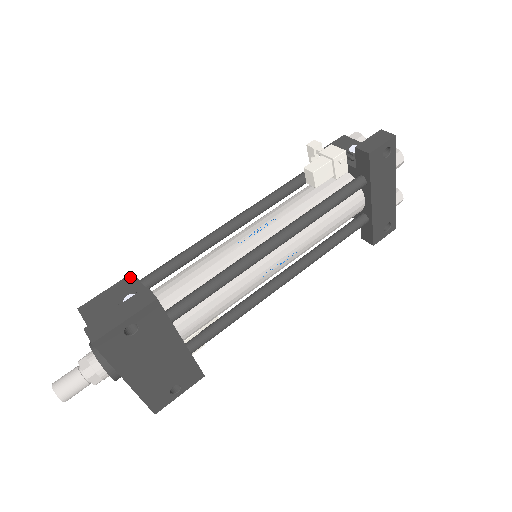
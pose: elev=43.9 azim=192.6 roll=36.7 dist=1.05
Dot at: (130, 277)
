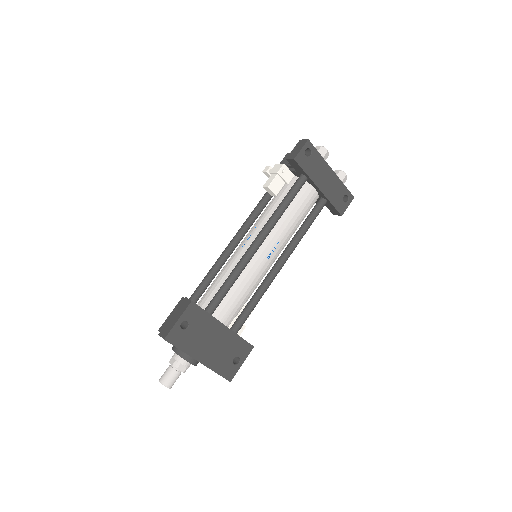
Dot at: (181, 300)
